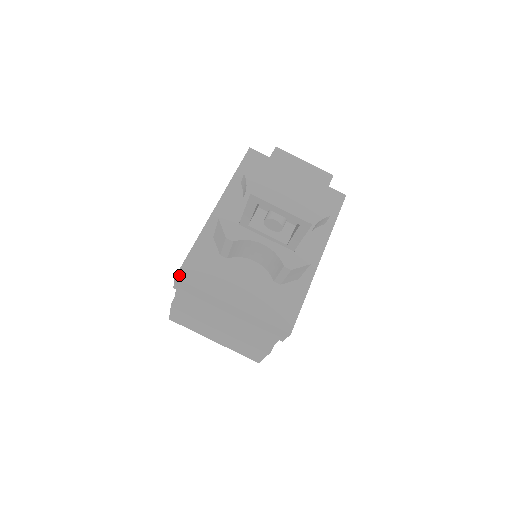
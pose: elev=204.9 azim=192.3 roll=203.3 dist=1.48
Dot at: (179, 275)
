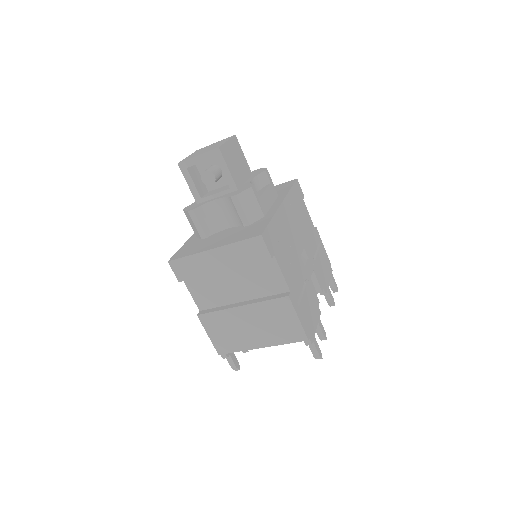
Dot at: (171, 259)
